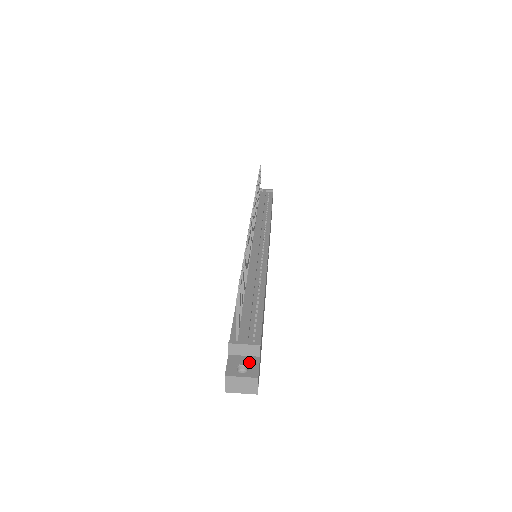
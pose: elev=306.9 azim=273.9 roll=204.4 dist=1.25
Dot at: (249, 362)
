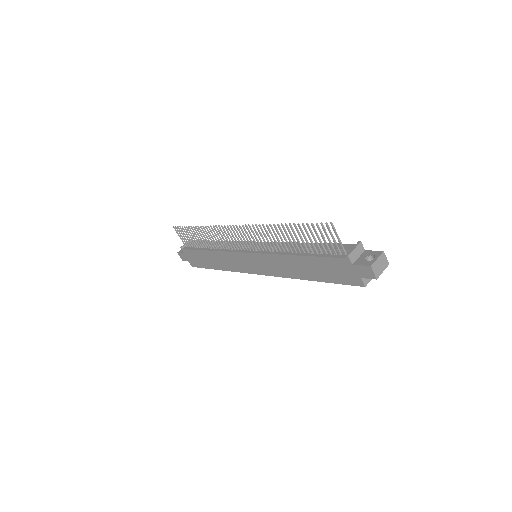
Dot at: (366, 255)
